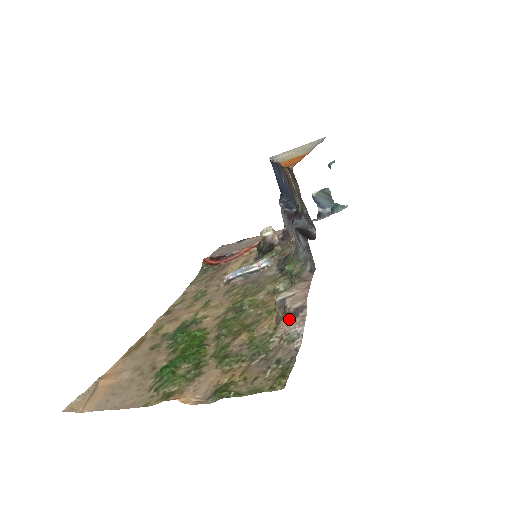
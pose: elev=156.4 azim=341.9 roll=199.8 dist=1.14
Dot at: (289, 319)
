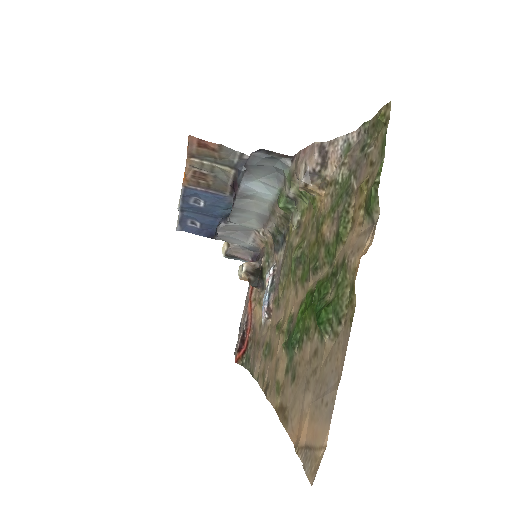
Dot at: (327, 165)
